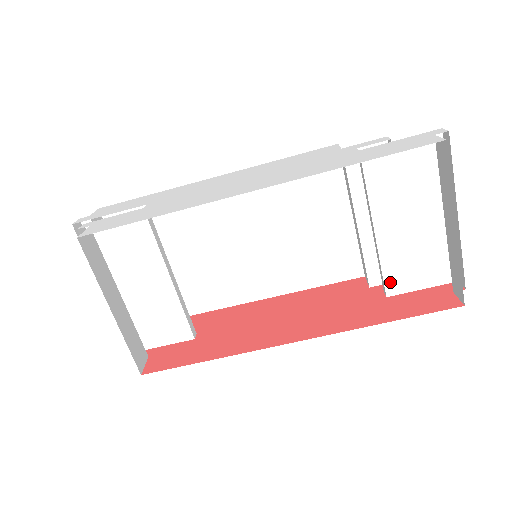
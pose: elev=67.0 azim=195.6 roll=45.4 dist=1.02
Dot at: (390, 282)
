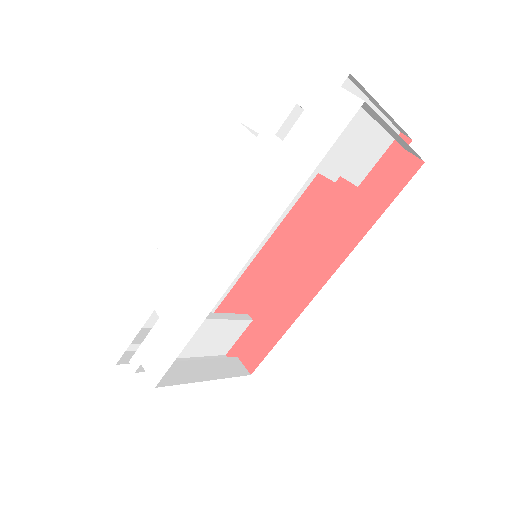
Dot at: (355, 178)
